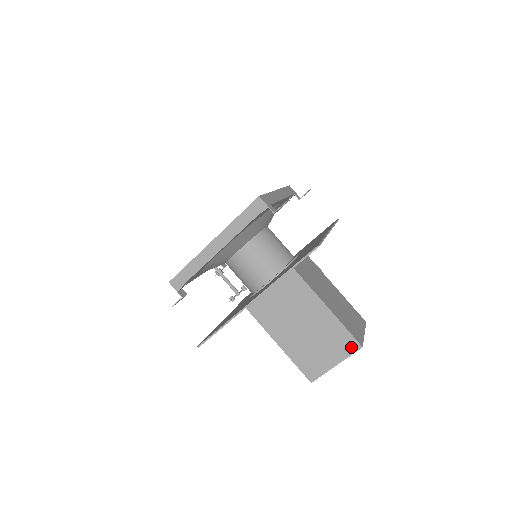
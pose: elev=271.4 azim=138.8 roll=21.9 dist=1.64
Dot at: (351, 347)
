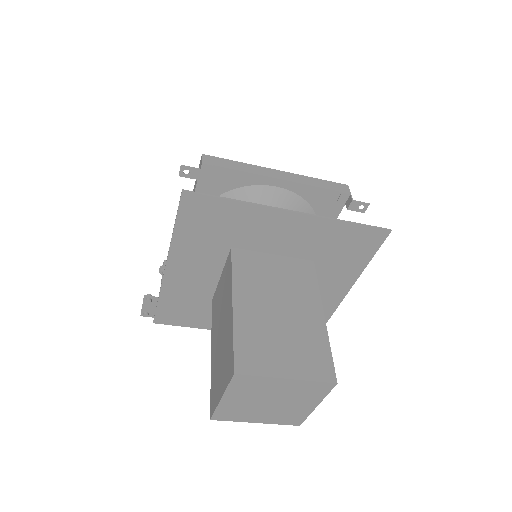
Dot at: (323, 372)
